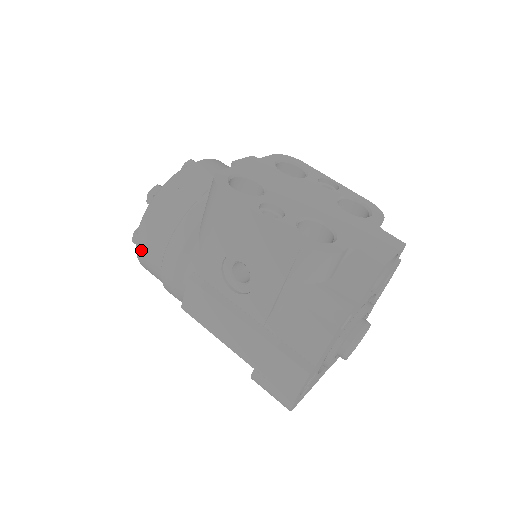
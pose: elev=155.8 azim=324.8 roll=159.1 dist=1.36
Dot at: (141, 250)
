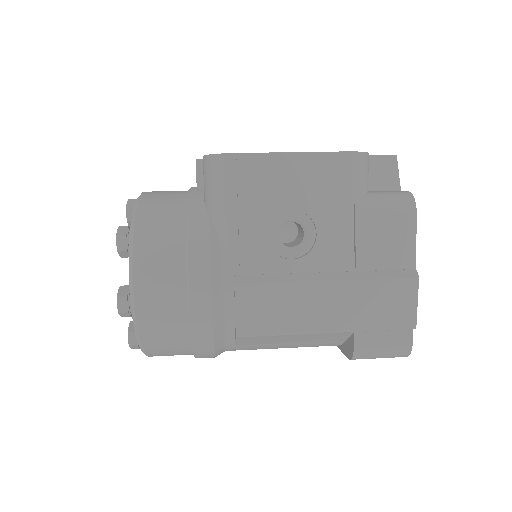
Dot at: (145, 306)
